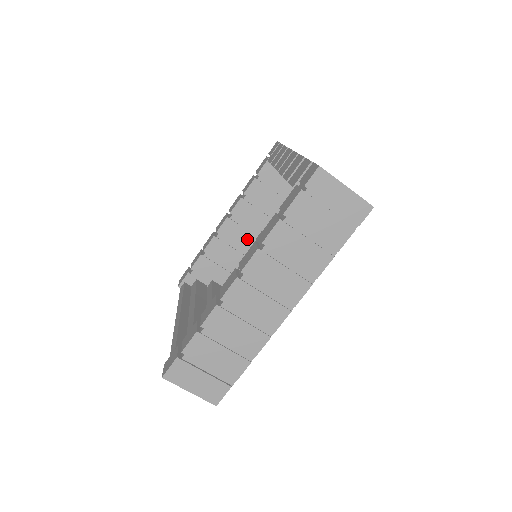
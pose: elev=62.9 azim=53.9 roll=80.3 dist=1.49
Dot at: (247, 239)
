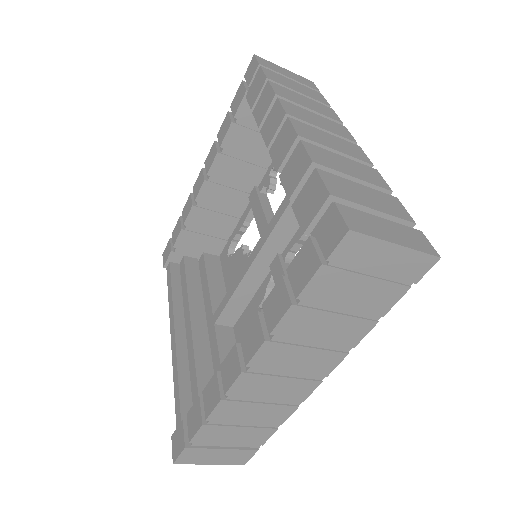
Dot at: (237, 200)
